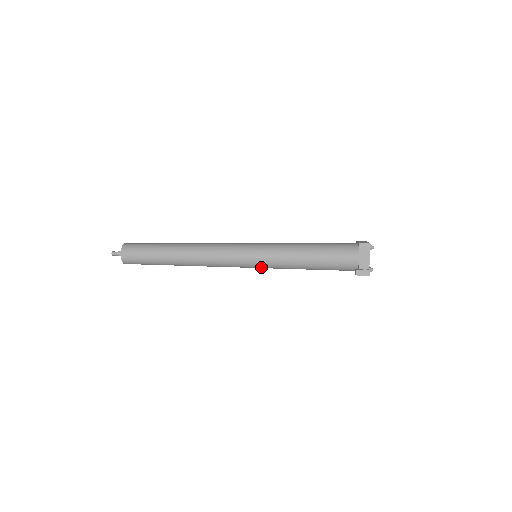
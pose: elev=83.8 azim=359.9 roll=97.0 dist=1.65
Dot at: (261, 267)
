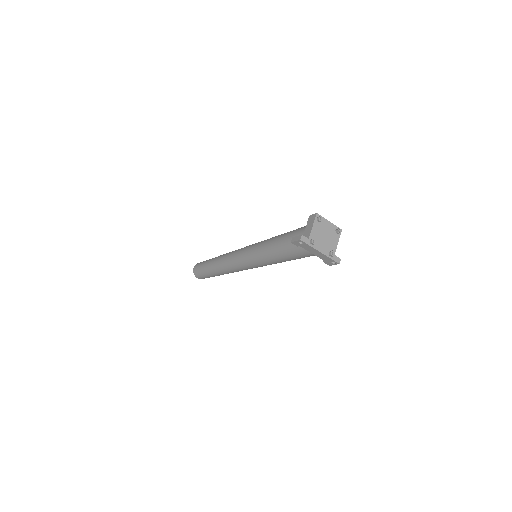
Dot at: (251, 262)
